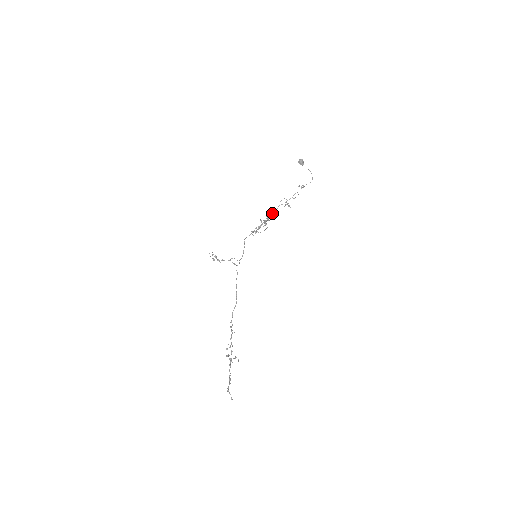
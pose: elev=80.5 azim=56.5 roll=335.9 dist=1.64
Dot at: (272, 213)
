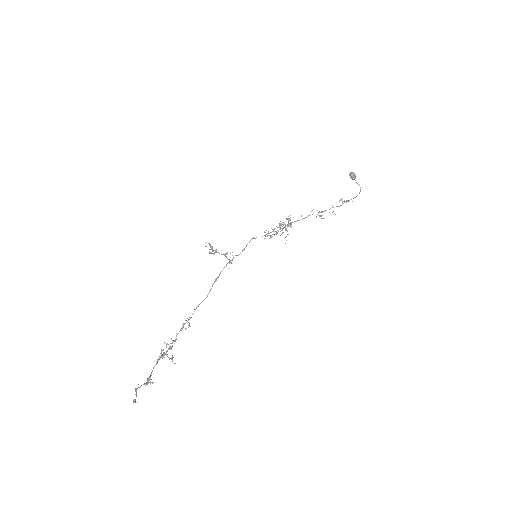
Dot at: (297, 220)
